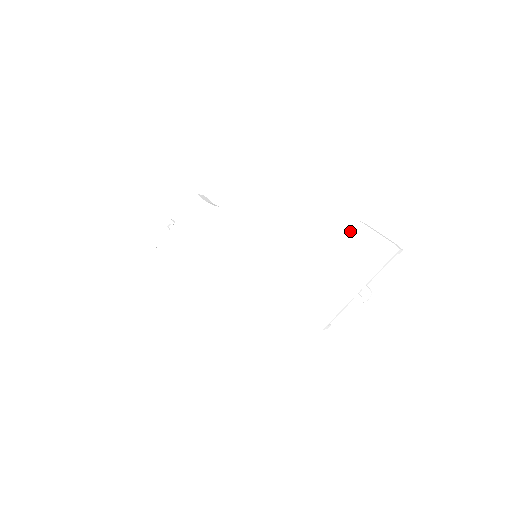
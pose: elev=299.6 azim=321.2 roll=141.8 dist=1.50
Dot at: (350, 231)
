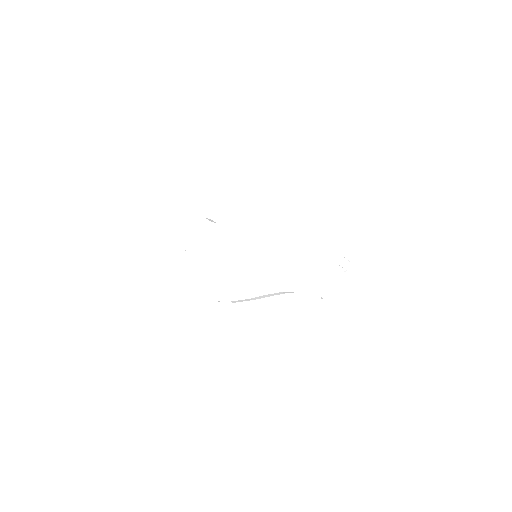
Dot at: (325, 218)
